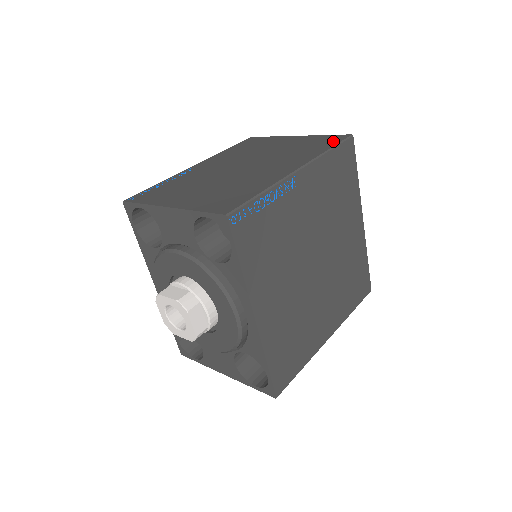
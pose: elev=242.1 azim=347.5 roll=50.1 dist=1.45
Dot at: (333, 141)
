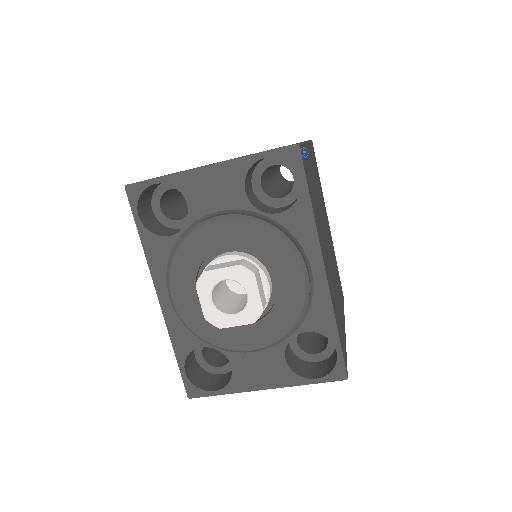
Dot at: occluded
